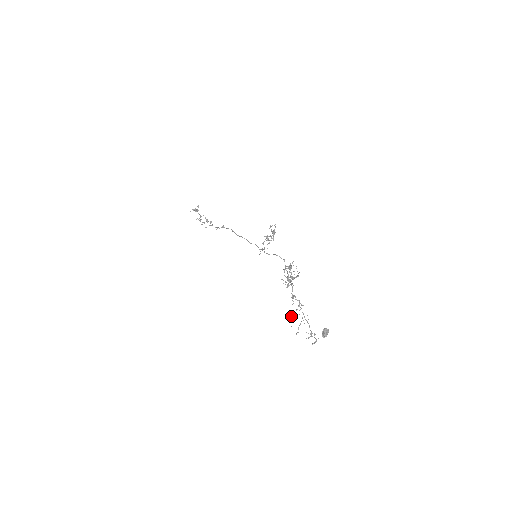
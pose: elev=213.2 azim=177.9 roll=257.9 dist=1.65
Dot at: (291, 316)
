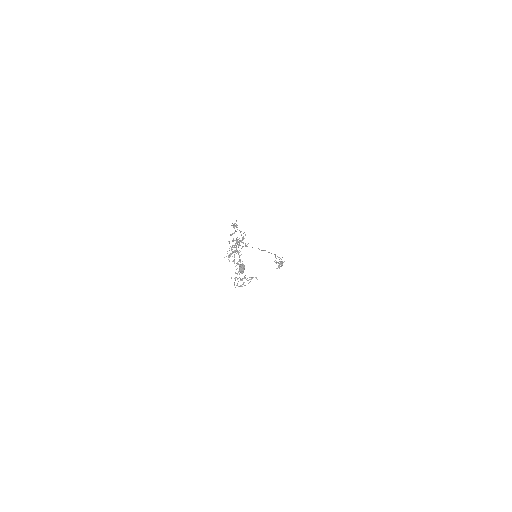
Dot at: (235, 277)
